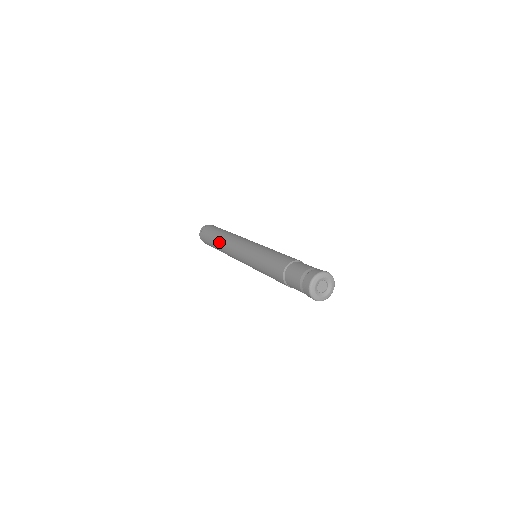
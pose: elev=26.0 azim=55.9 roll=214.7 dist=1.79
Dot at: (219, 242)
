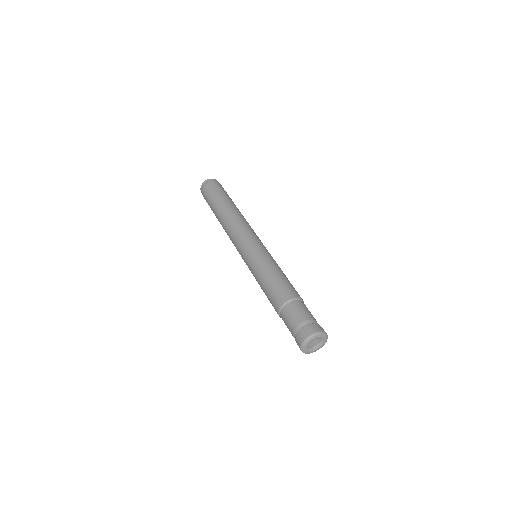
Dot at: (220, 218)
